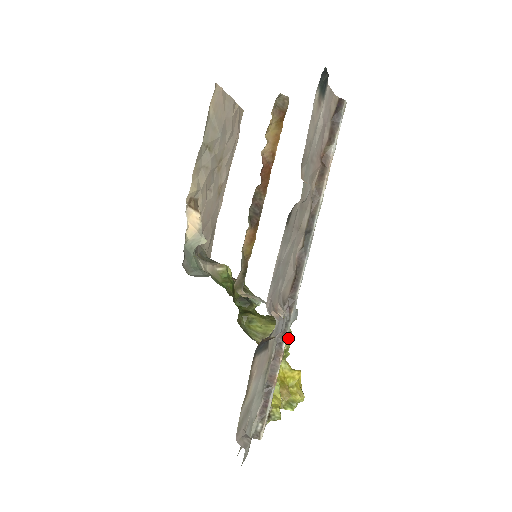
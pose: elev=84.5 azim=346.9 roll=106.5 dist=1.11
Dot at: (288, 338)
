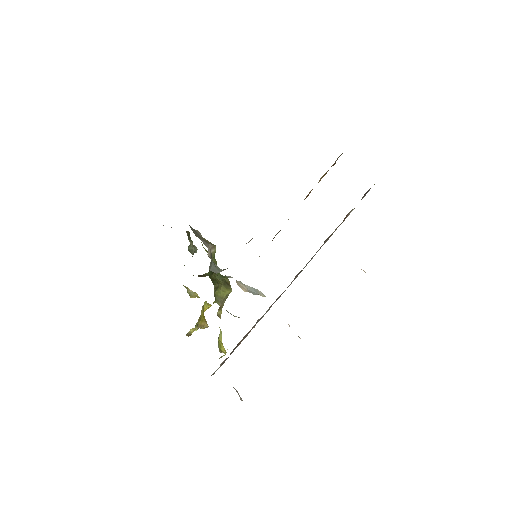
Dot at: occluded
